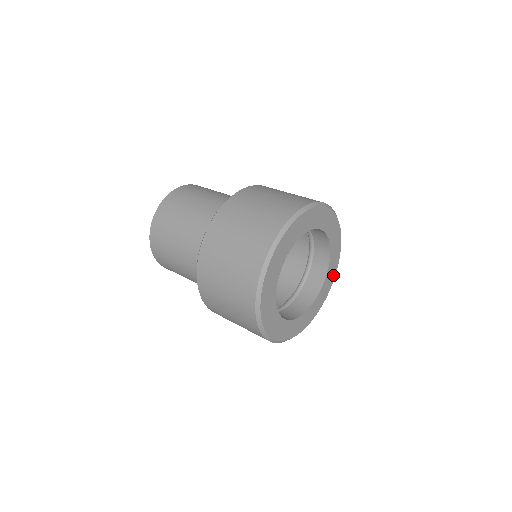
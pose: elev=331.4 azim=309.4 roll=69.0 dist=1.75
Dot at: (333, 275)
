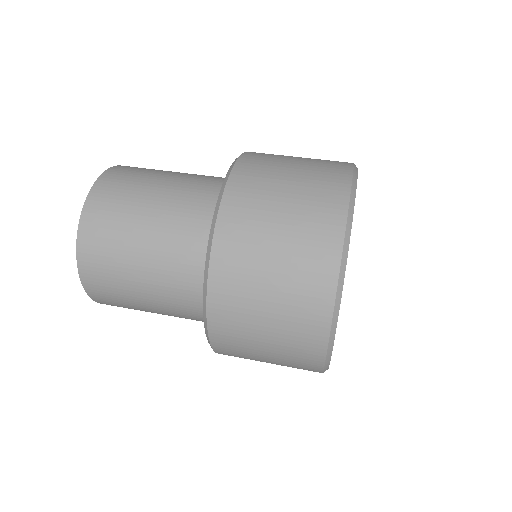
Dot at: occluded
